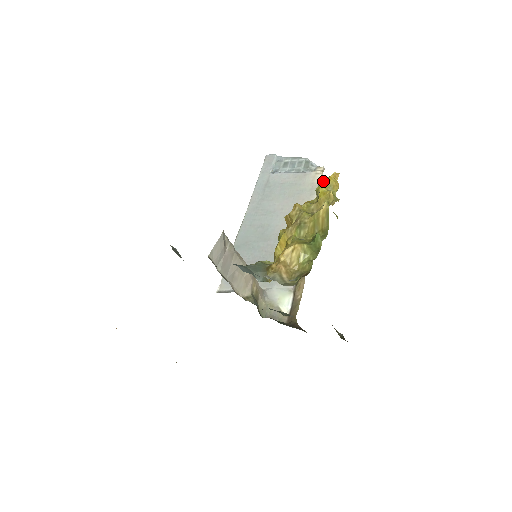
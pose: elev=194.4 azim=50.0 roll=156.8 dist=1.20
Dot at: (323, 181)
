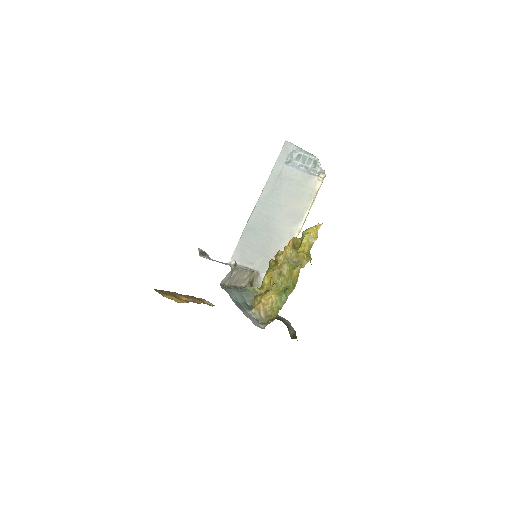
Dot at: (308, 229)
